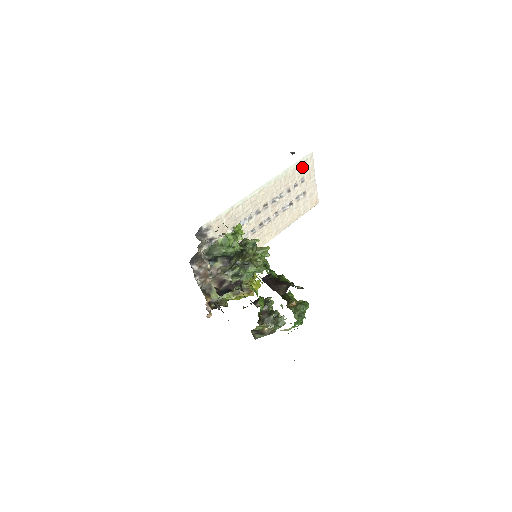
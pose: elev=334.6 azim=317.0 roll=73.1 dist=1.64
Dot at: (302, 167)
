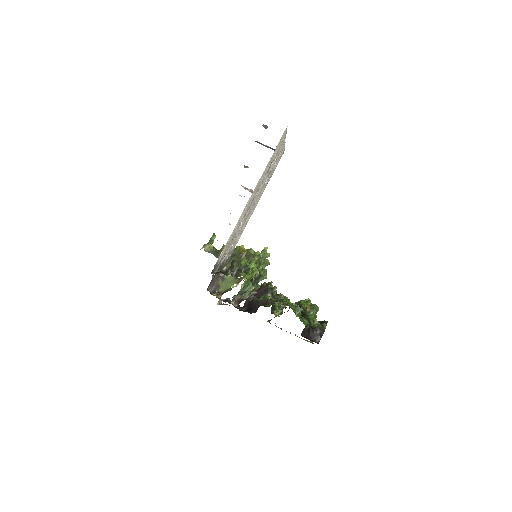
Dot at: (279, 145)
